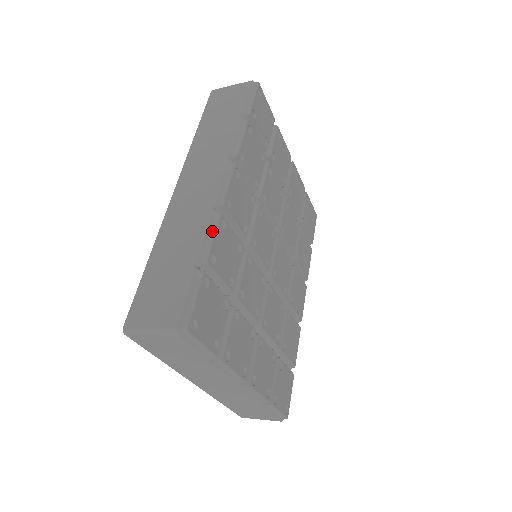
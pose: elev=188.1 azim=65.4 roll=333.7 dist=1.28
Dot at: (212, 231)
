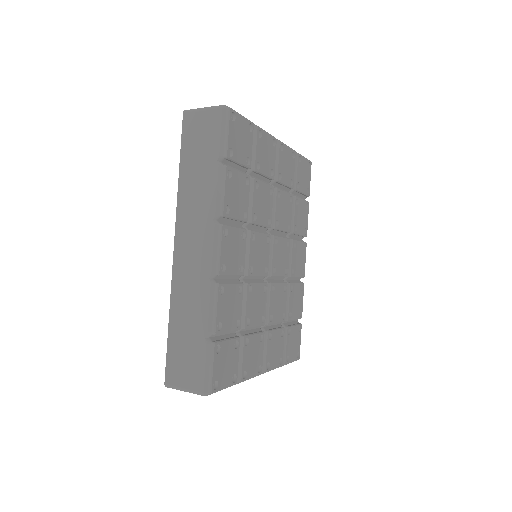
Dot at: (214, 304)
